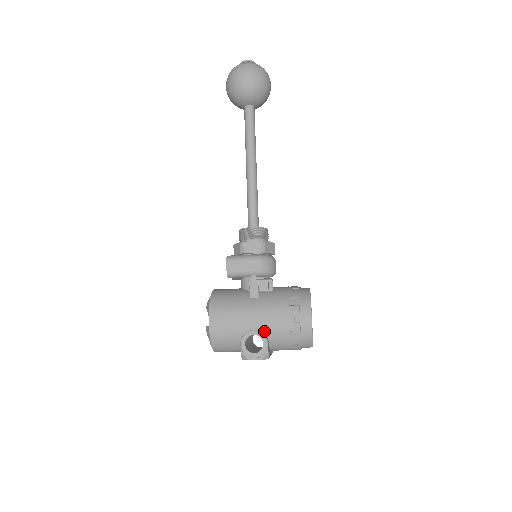
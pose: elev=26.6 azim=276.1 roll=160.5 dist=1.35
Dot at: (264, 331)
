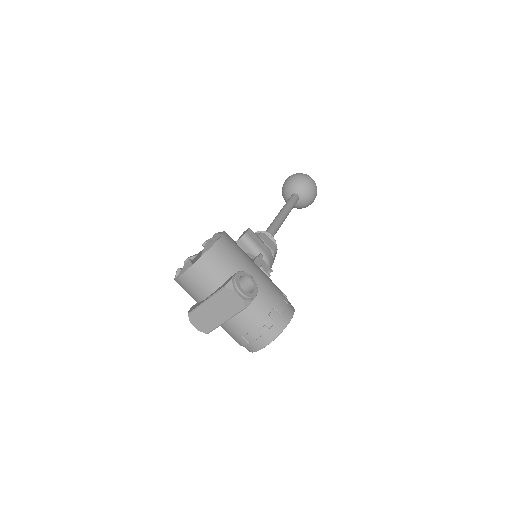
Dot at: (256, 287)
